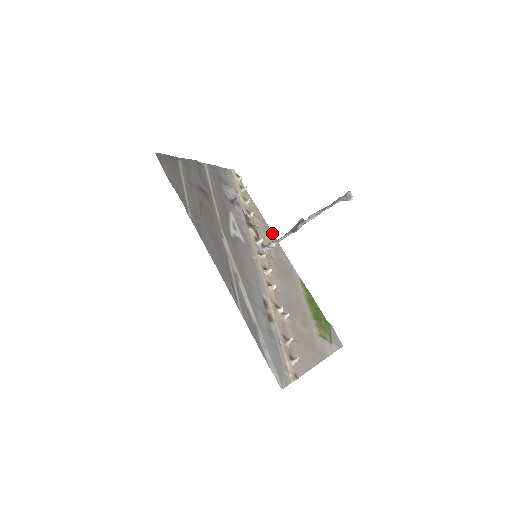
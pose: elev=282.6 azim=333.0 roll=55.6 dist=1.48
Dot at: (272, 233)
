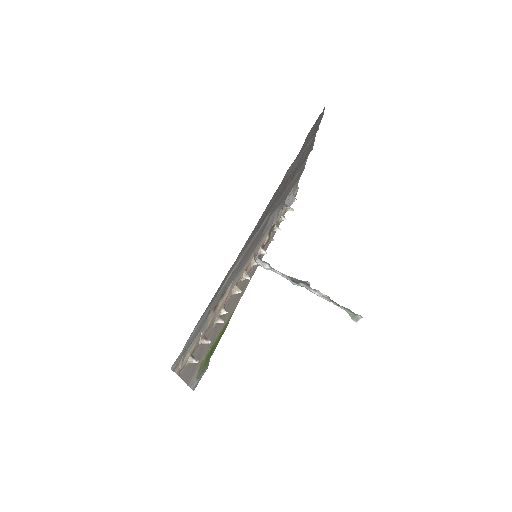
Dot at: occluded
